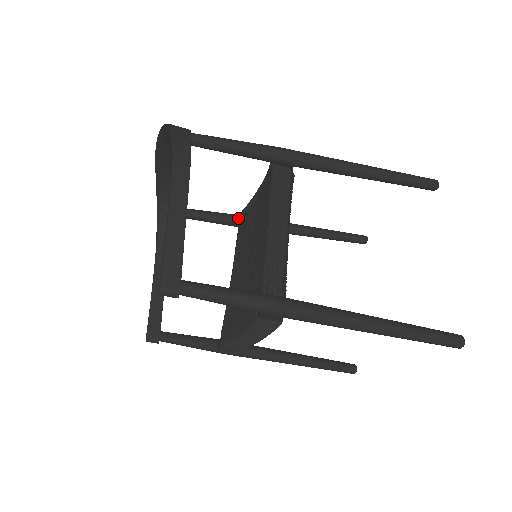
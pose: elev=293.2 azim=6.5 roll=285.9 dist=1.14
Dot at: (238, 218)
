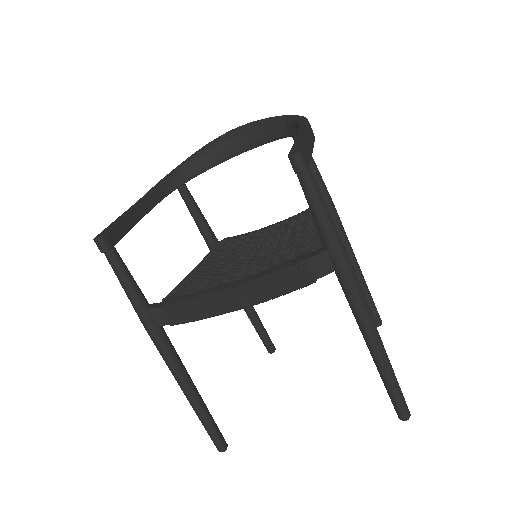
Dot at: (217, 240)
